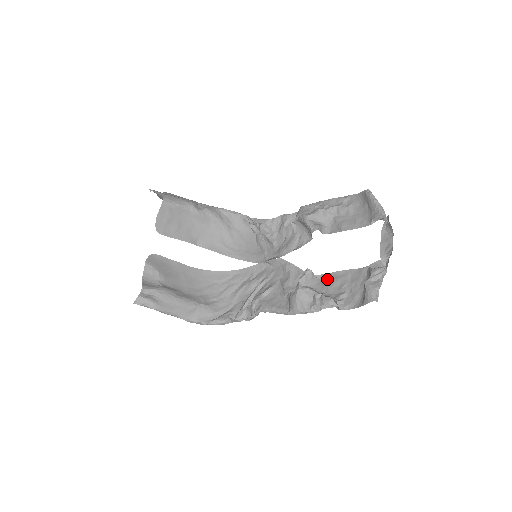
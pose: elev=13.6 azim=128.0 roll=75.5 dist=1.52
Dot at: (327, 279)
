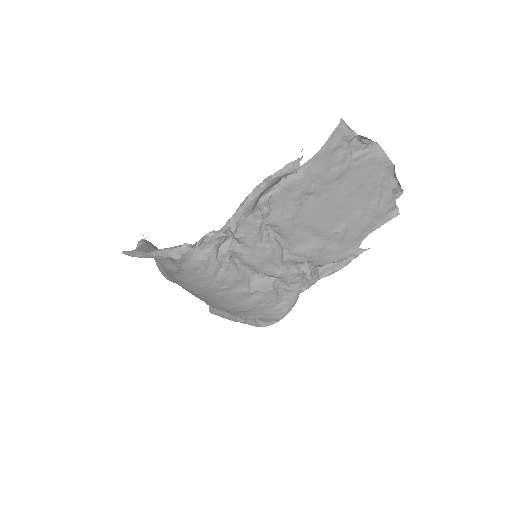
Dot at: (310, 192)
